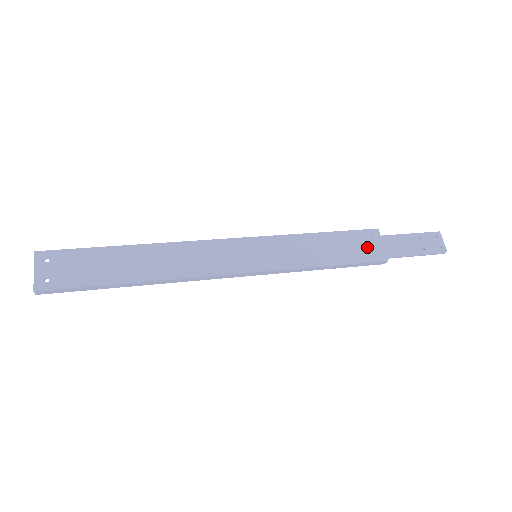
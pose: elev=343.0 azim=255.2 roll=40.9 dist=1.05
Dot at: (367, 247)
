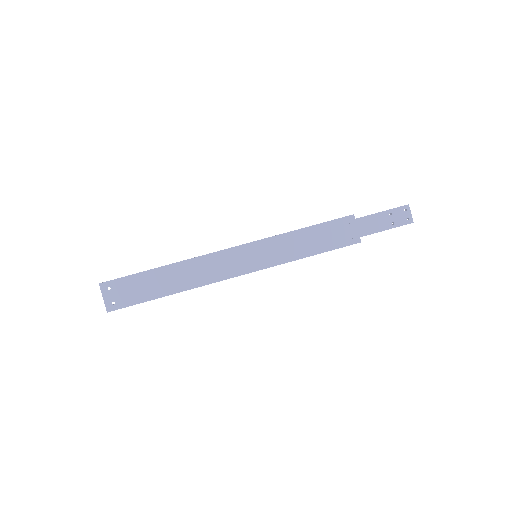
Dot at: (344, 233)
